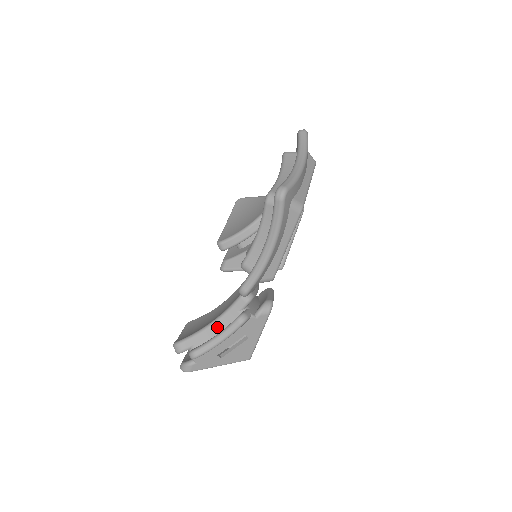
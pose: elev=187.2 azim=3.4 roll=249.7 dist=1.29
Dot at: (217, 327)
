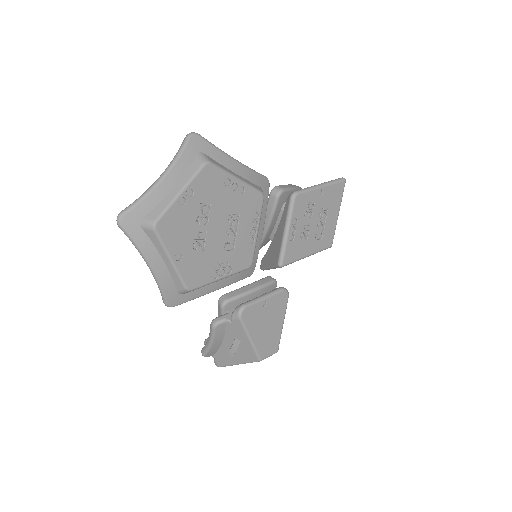
Dot at: occluded
